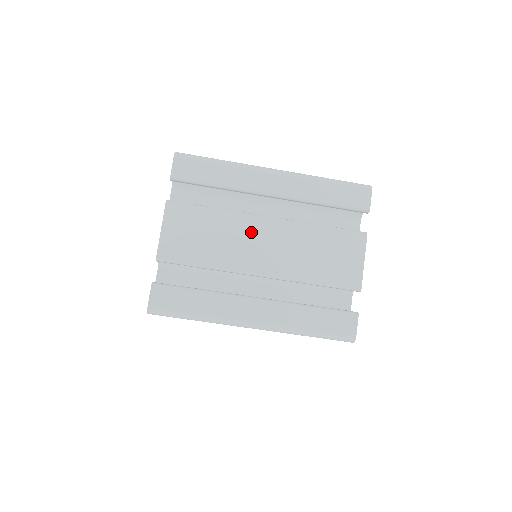
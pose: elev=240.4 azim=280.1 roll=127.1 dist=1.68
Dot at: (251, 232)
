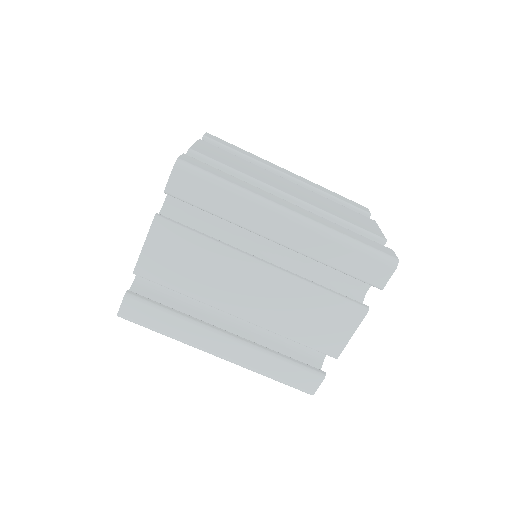
Dot at: (240, 275)
